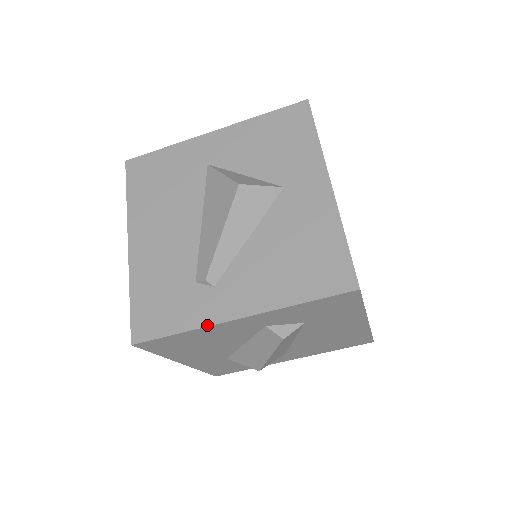
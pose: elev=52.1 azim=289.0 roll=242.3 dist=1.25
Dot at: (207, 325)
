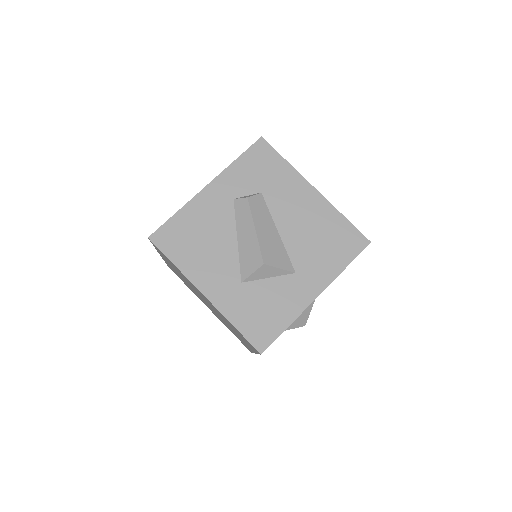
Dot at: (190, 200)
